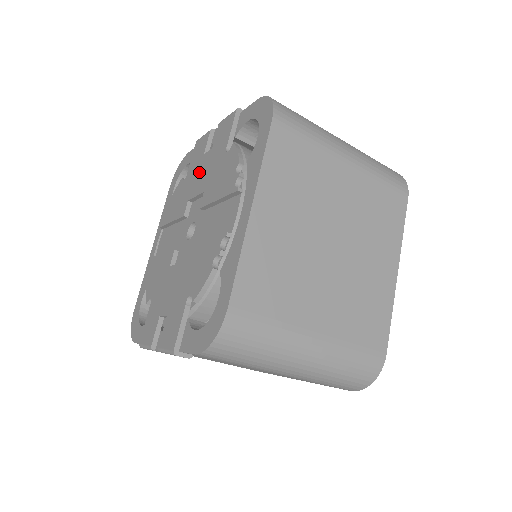
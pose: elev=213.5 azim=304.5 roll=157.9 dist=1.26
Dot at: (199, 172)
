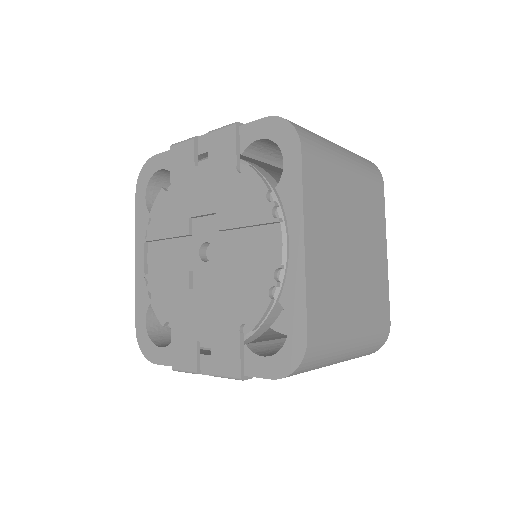
Dot at: (195, 187)
